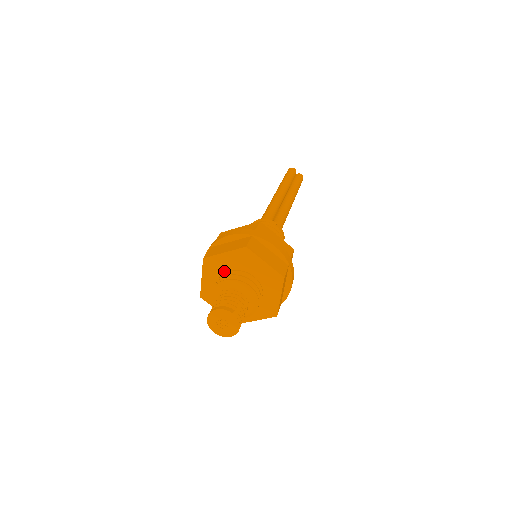
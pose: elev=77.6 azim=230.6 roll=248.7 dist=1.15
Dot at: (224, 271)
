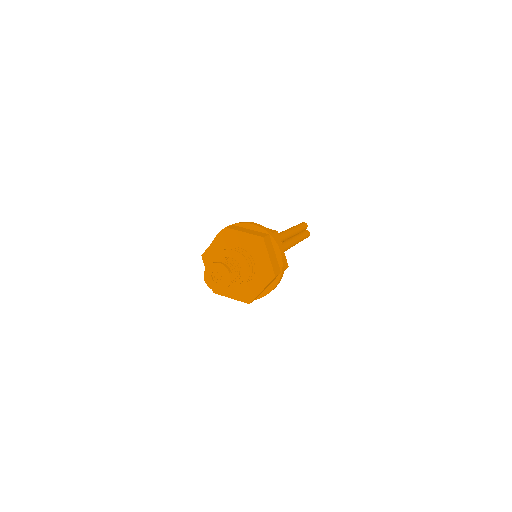
Dot at: (234, 246)
